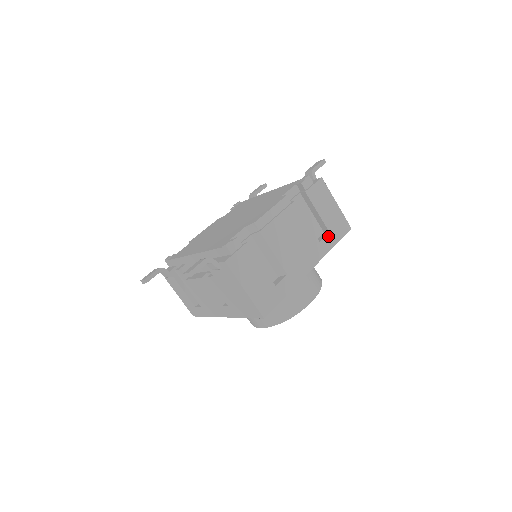
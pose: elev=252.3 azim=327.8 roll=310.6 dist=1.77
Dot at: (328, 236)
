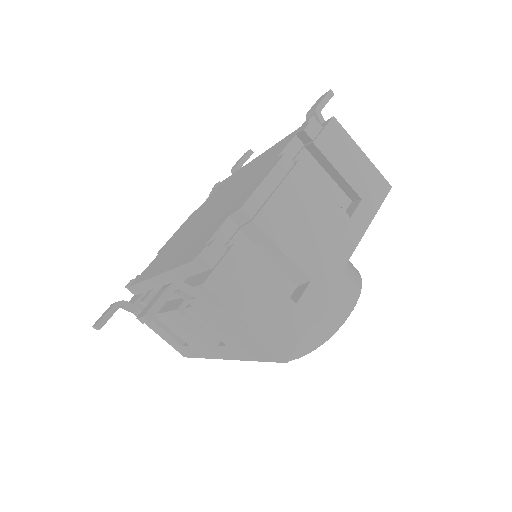
Dot at: (361, 206)
